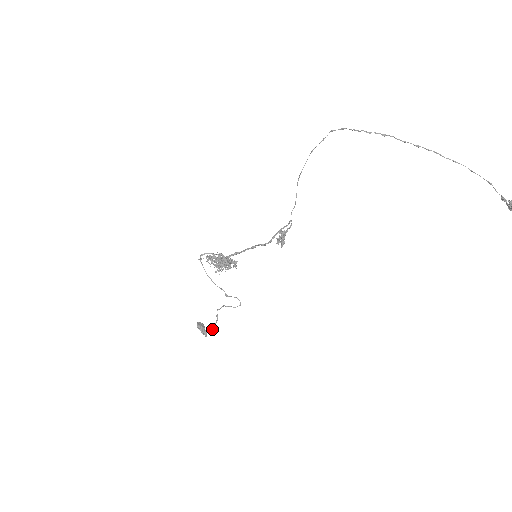
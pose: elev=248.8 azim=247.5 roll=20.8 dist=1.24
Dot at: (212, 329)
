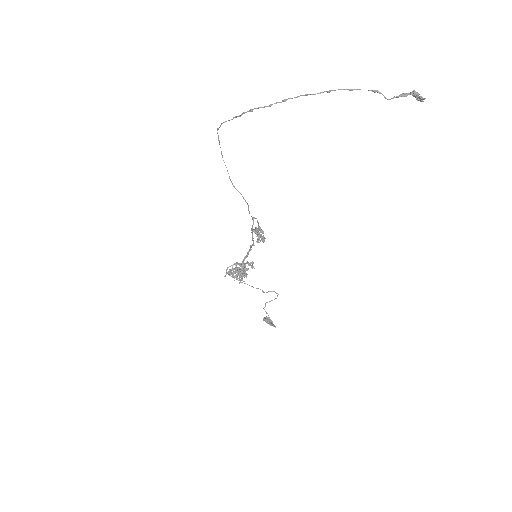
Dot at: (271, 324)
